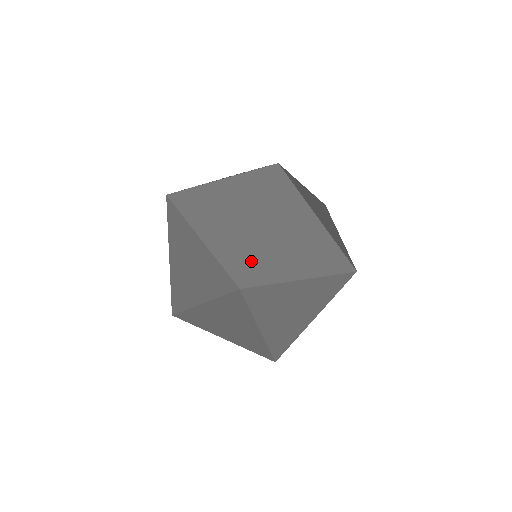
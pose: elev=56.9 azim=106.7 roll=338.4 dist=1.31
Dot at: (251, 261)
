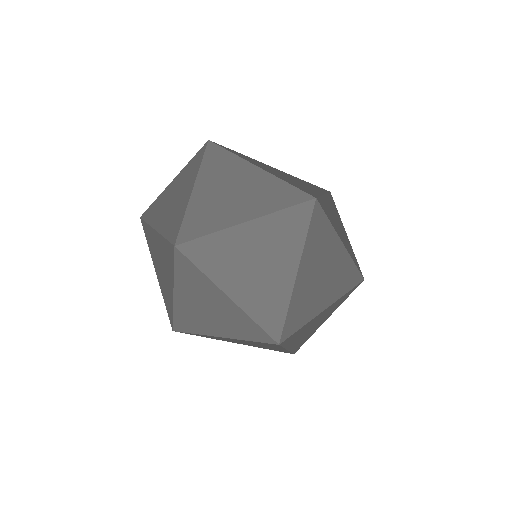
Dot at: (186, 220)
